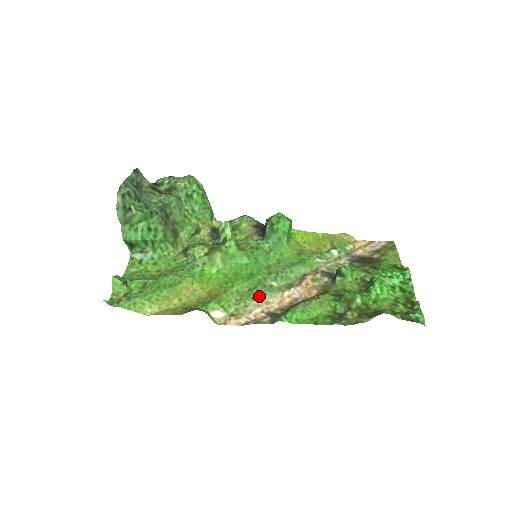
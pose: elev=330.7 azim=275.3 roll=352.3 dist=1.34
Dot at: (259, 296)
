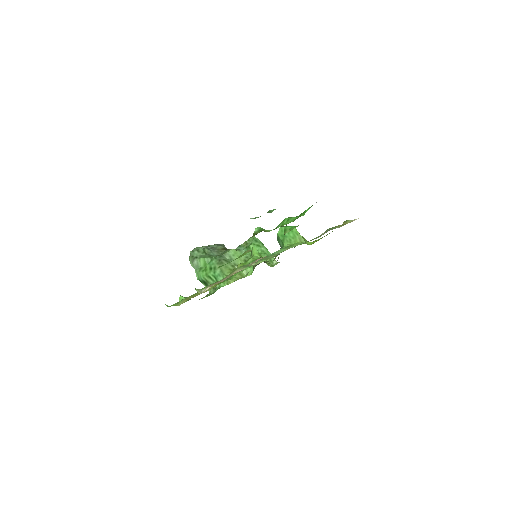
Dot at: (234, 271)
